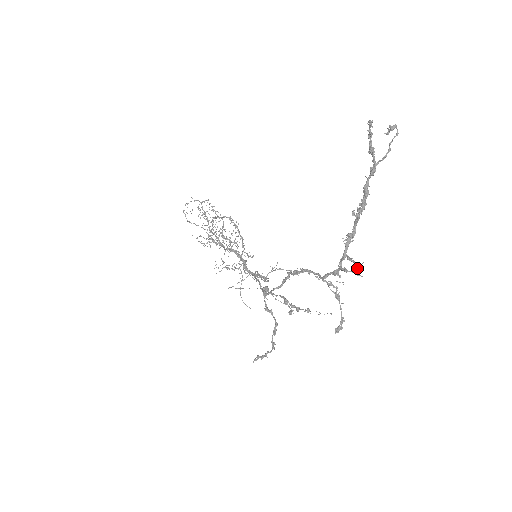
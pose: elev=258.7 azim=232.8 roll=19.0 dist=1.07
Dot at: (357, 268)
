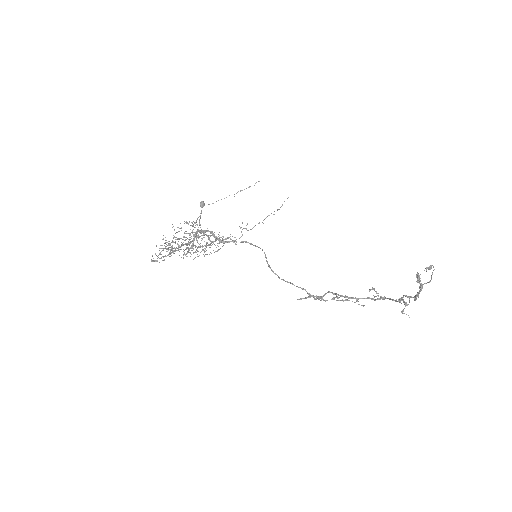
Dot at: occluded
